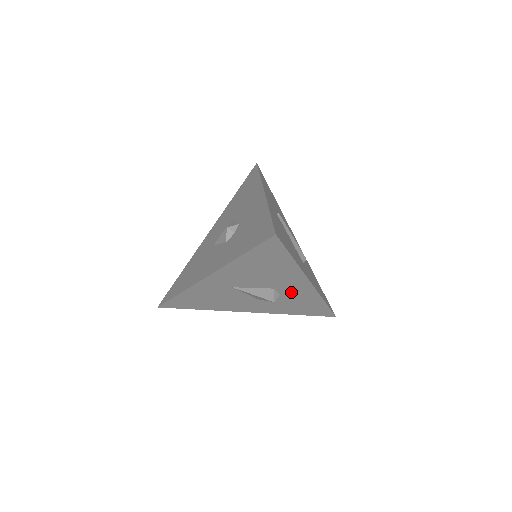
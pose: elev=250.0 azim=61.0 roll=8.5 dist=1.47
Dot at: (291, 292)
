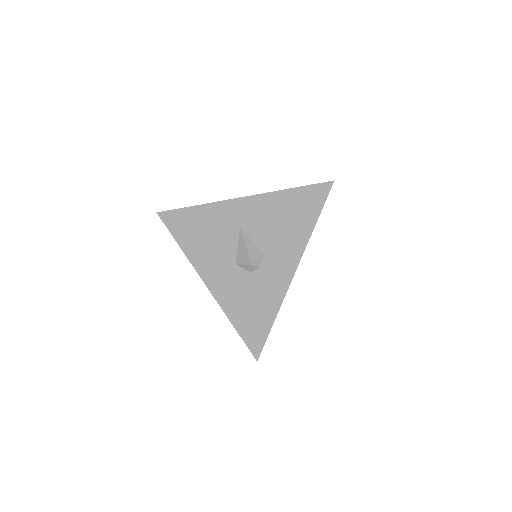
Dot at: (269, 272)
